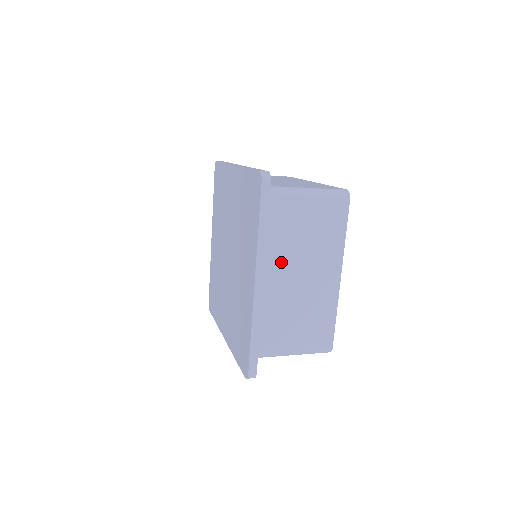
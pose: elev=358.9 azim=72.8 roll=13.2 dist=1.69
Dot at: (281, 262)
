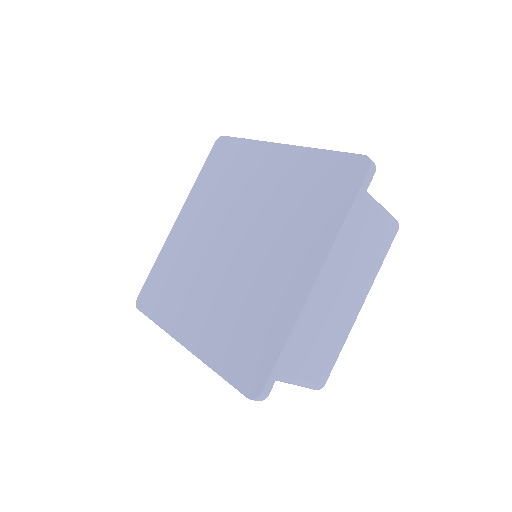
Dot at: (332, 267)
